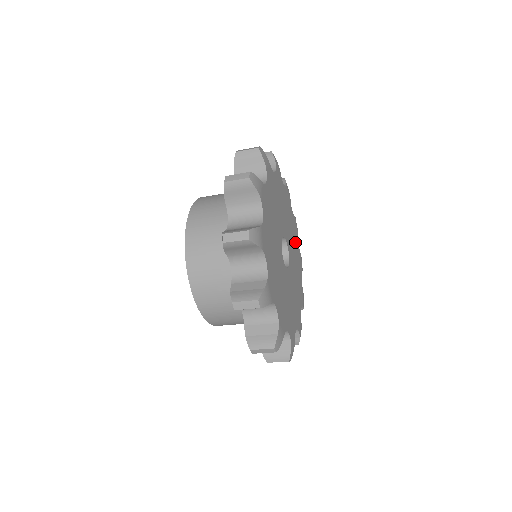
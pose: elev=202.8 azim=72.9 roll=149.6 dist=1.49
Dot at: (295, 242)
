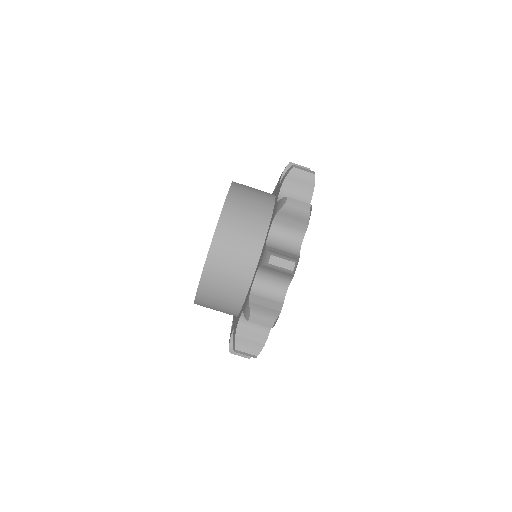
Dot at: occluded
